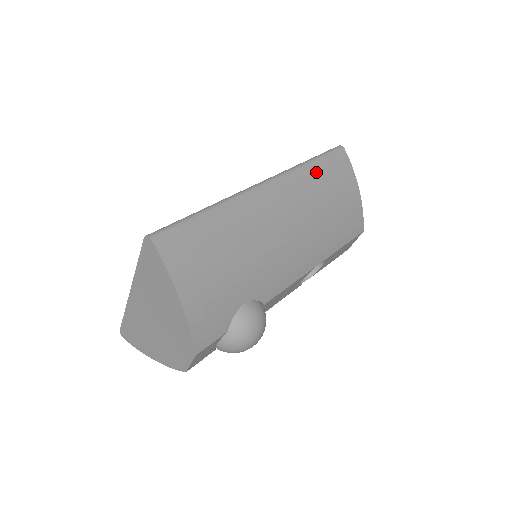
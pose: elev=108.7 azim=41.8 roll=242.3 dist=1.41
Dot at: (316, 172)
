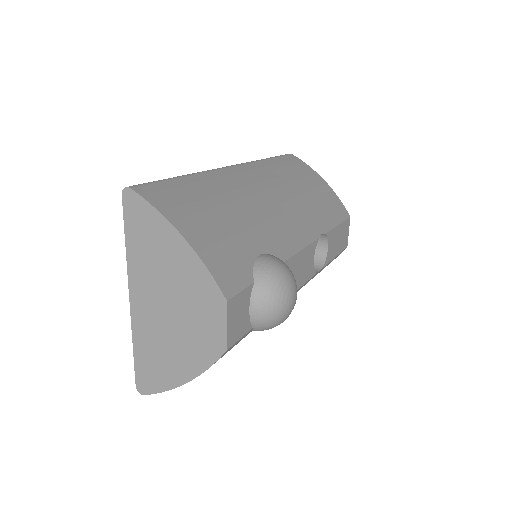
Dot at: (275, 164)
